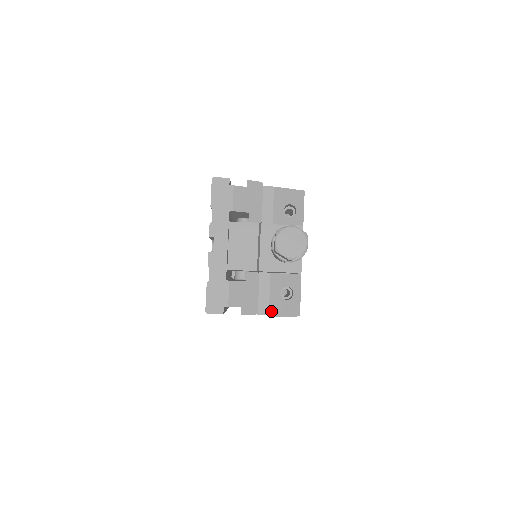
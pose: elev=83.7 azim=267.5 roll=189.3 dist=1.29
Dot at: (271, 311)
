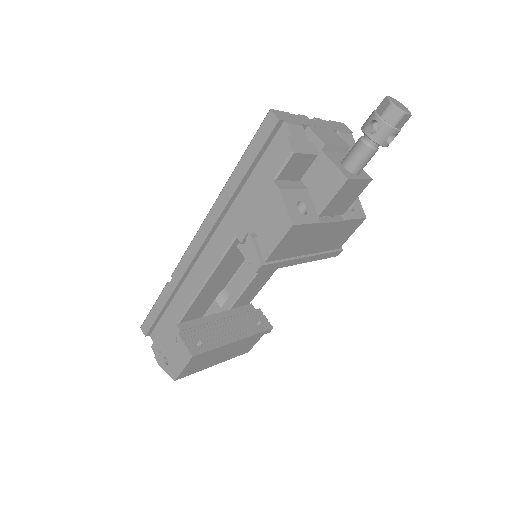
Dot at: (284, 191)
